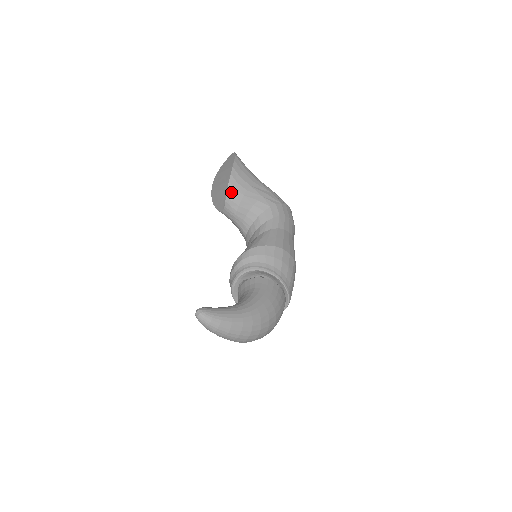
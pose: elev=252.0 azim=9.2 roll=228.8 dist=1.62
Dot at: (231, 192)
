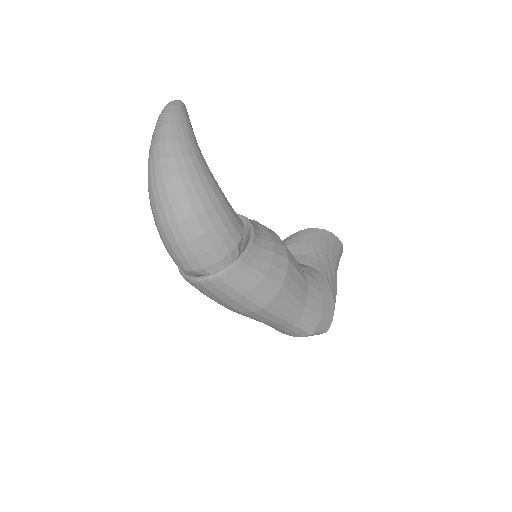
Dot at: (307, 232)
